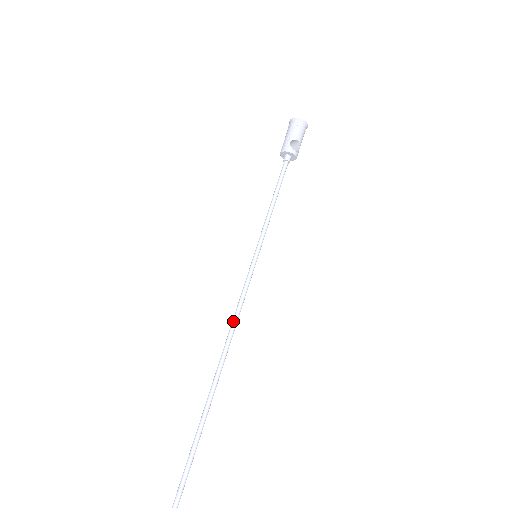
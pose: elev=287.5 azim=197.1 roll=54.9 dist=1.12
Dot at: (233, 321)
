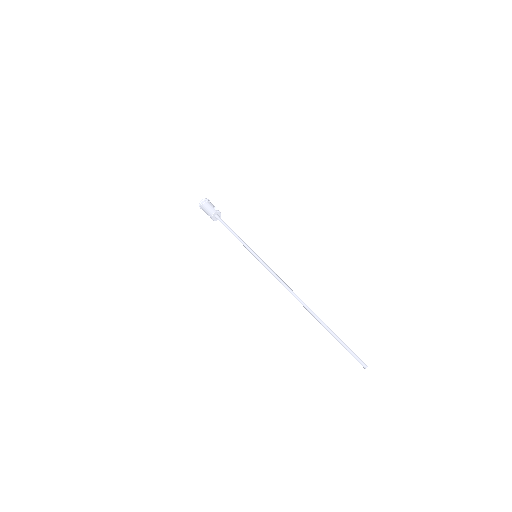
Dot at: (283, 283)
